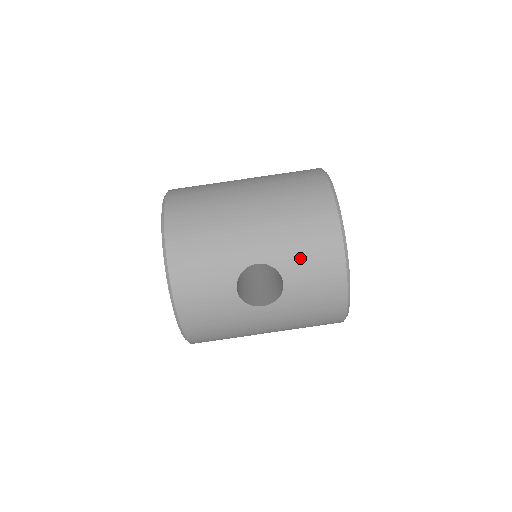
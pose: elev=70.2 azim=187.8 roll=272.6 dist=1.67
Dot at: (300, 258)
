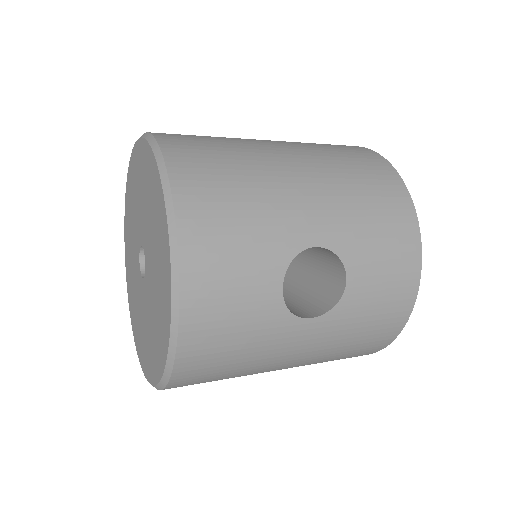
Dot at: (371, 245)
